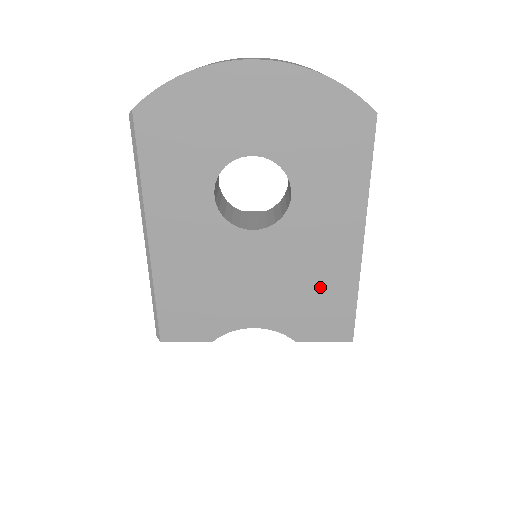
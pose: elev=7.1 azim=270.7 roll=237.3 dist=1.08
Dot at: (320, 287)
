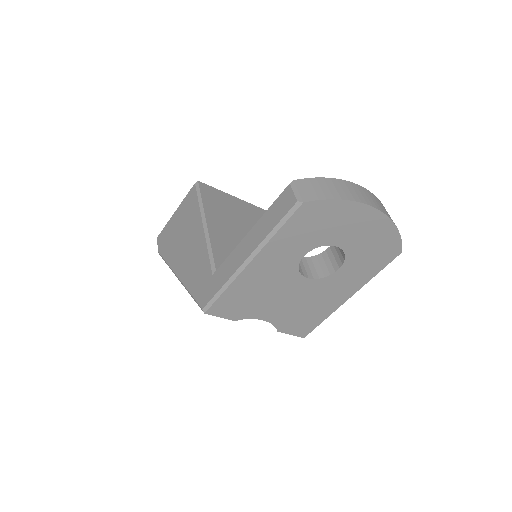
Dot at: (312, 311)
